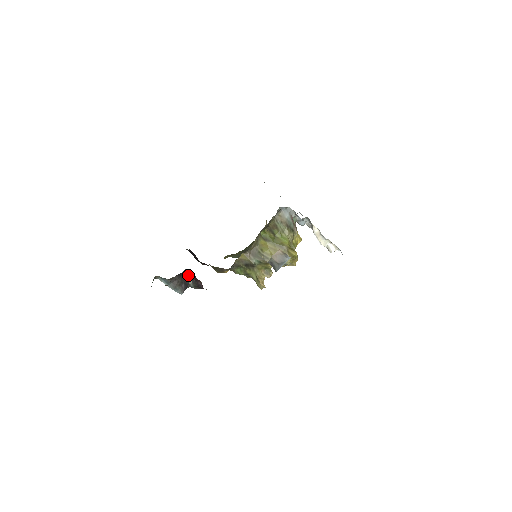
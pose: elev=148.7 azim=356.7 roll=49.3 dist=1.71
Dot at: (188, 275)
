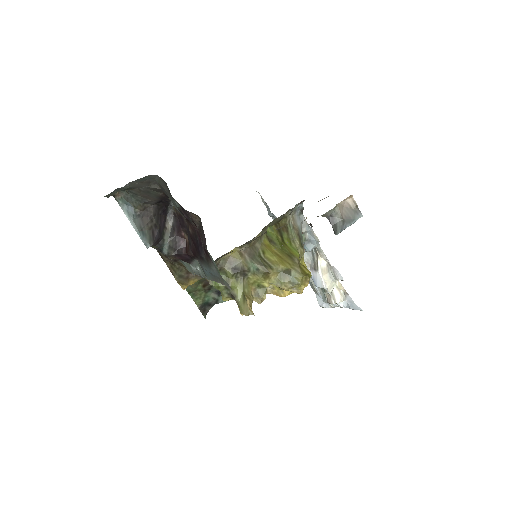
Dot at: (166, 223)
